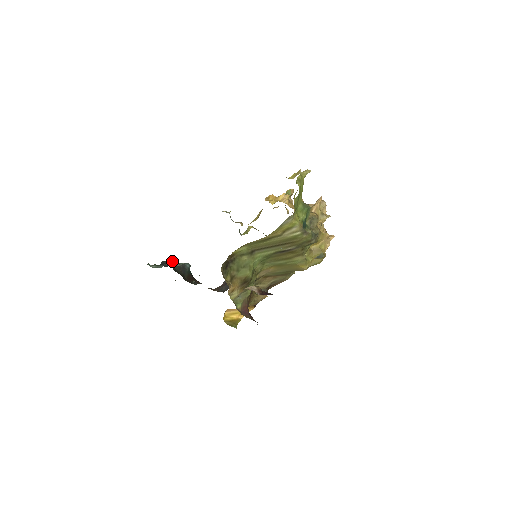
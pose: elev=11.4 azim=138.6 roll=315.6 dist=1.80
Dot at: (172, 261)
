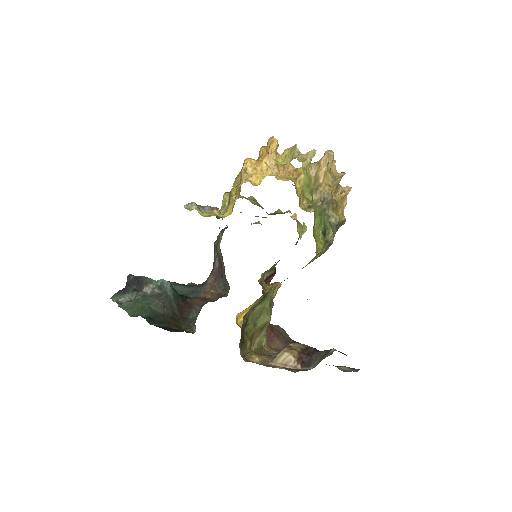
Dot at: (142, 277)
